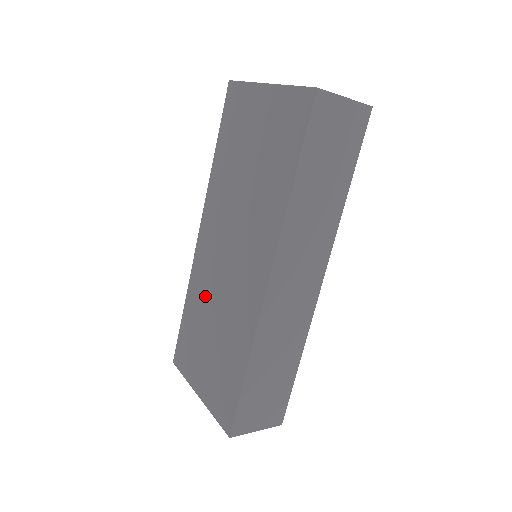
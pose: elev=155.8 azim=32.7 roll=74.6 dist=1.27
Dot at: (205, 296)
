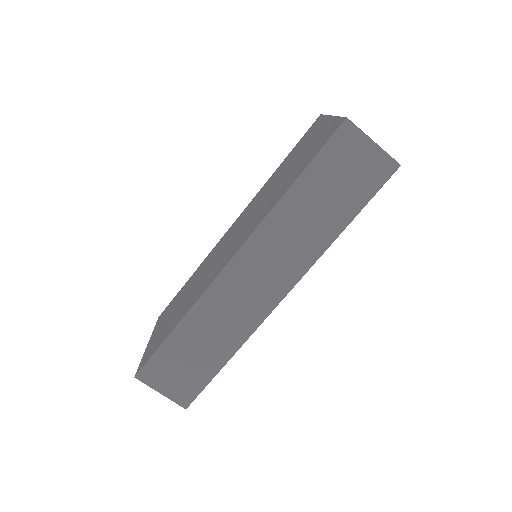
Dot at: (203, 268)
